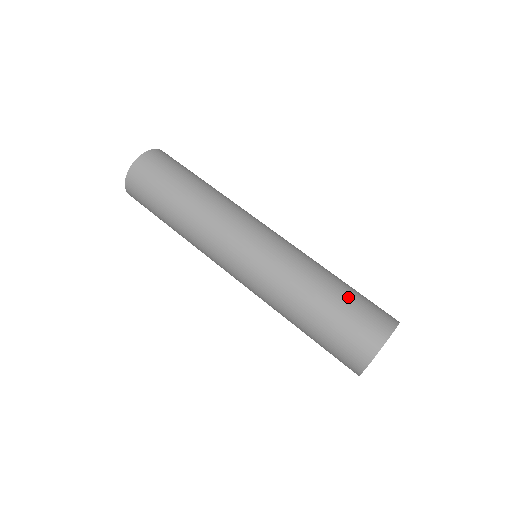
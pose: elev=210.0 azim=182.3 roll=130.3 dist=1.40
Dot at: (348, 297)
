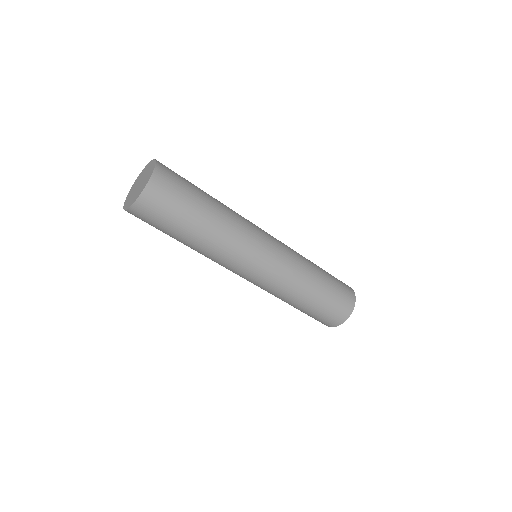
Dot at: (328, 273)
